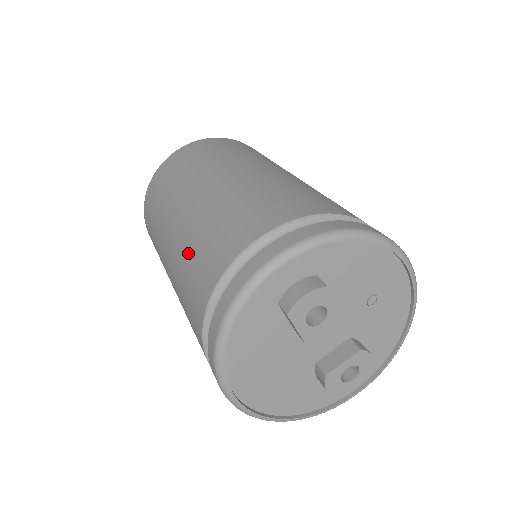
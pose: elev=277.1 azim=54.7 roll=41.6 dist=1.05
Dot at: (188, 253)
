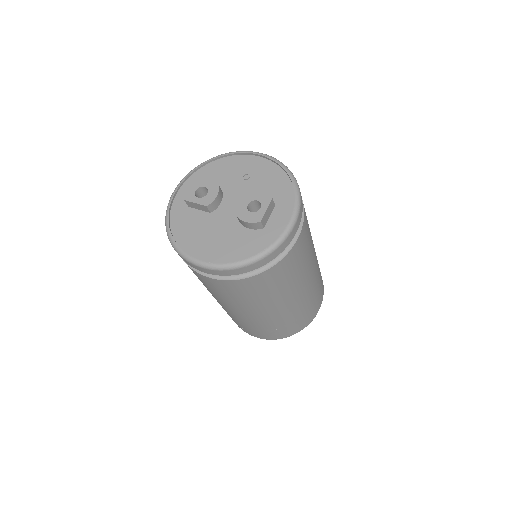
Dot at: occluded
